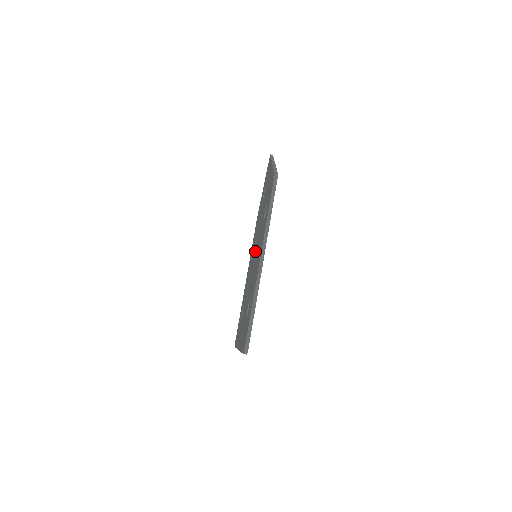
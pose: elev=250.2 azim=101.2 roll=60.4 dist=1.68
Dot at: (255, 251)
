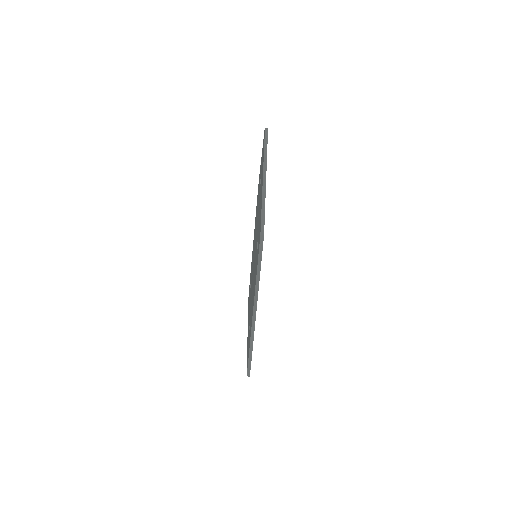
Dot at: occluded
